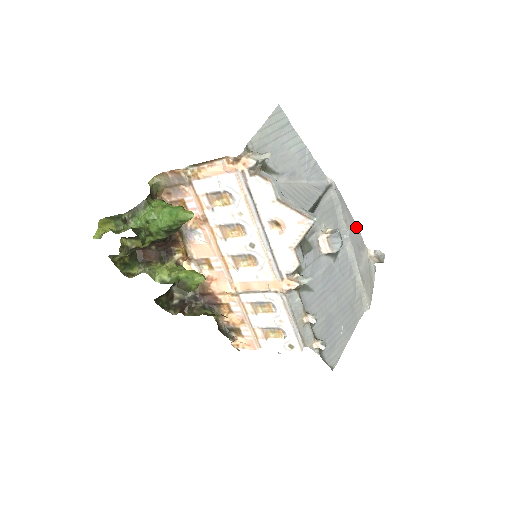
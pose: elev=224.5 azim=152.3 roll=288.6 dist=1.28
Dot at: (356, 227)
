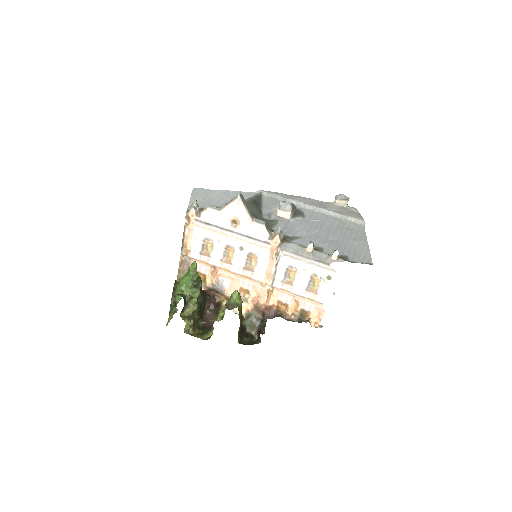
Dot at: (305, 198)
